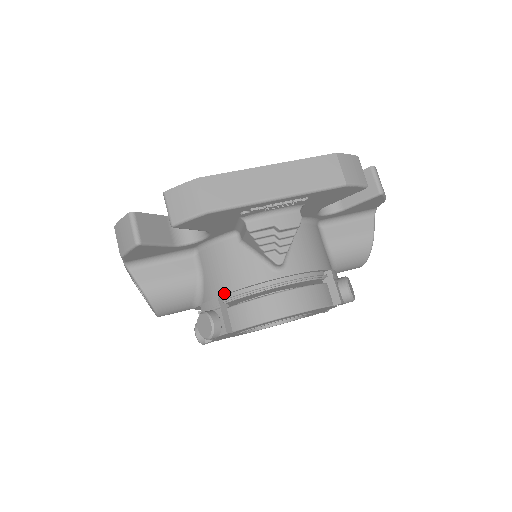
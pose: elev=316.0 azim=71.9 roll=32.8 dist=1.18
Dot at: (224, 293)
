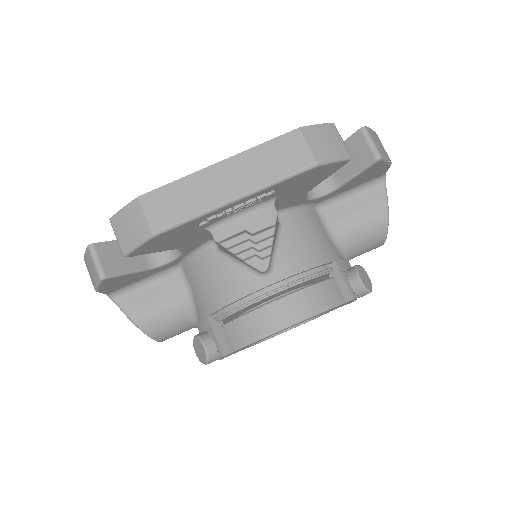
Dot at: (213, 311)
